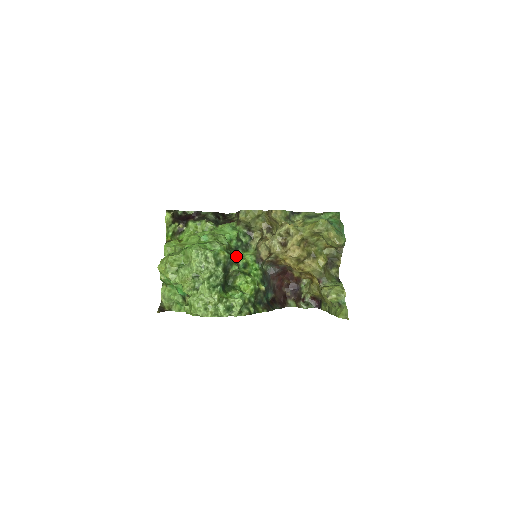
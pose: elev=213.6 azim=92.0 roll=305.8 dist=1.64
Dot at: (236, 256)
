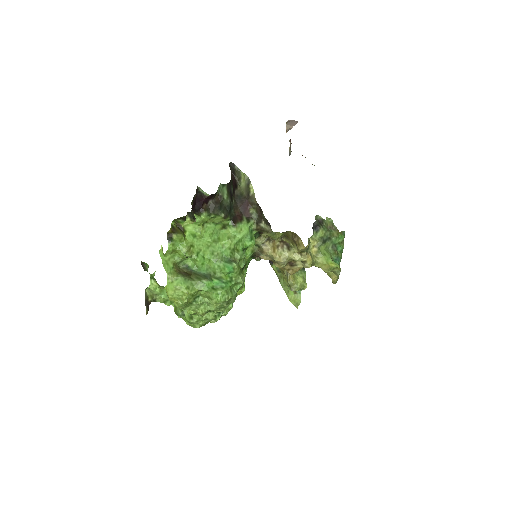
Dot at: occluded
